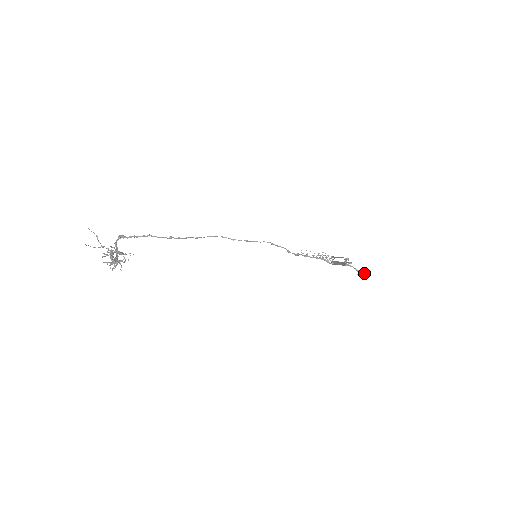
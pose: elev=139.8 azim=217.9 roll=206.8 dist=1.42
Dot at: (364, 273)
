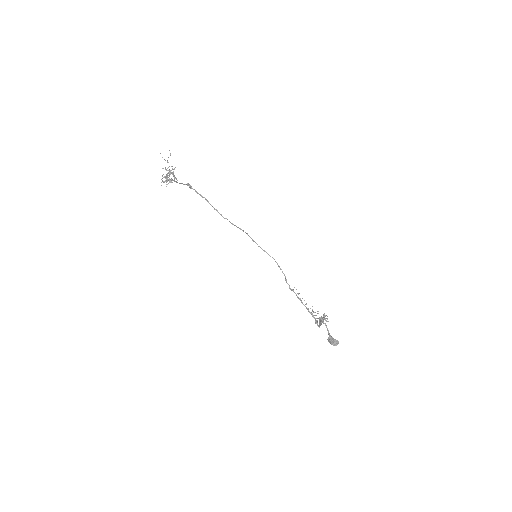
Dot at: (333, 339)
